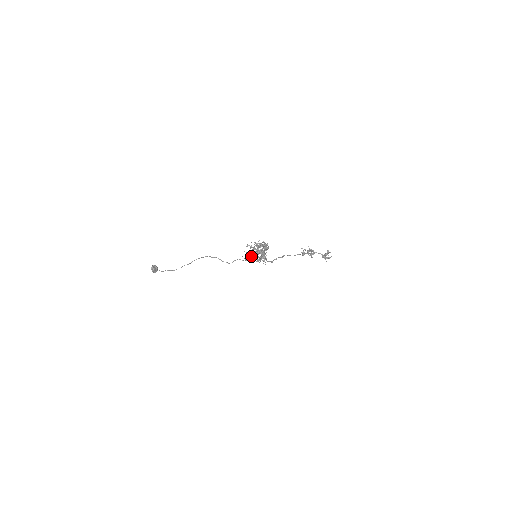
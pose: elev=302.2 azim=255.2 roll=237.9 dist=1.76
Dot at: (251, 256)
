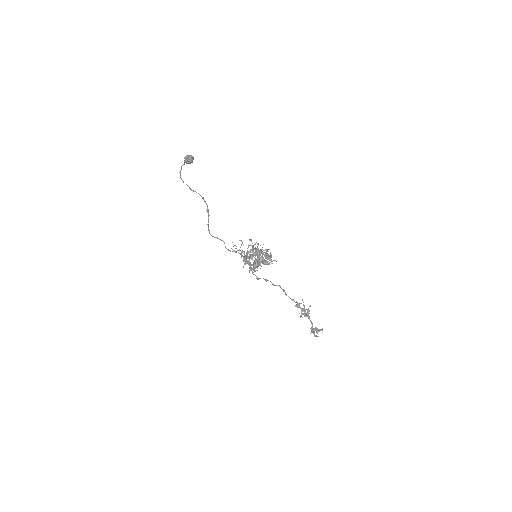
Dot at: occluded
